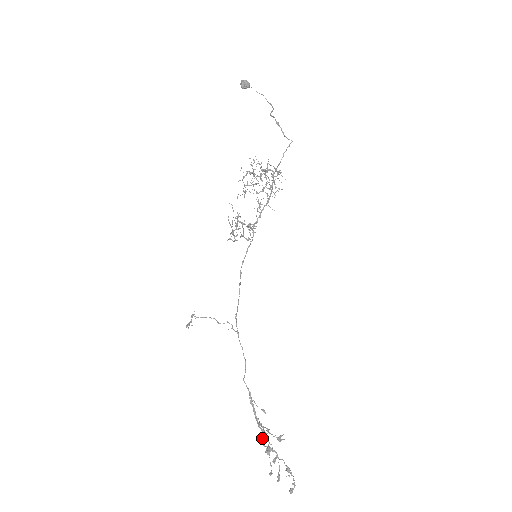
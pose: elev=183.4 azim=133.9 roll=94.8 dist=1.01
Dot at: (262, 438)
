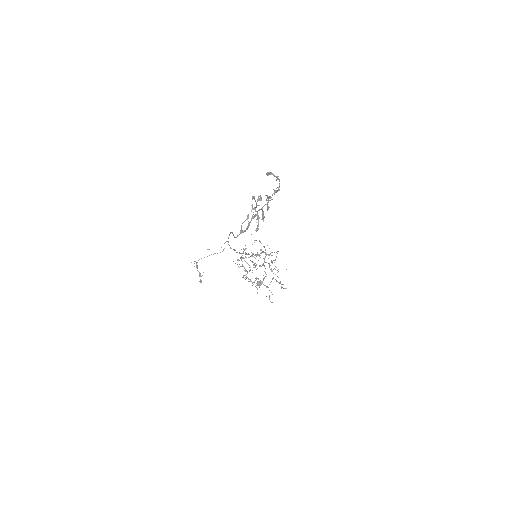
Dot at: occluded
